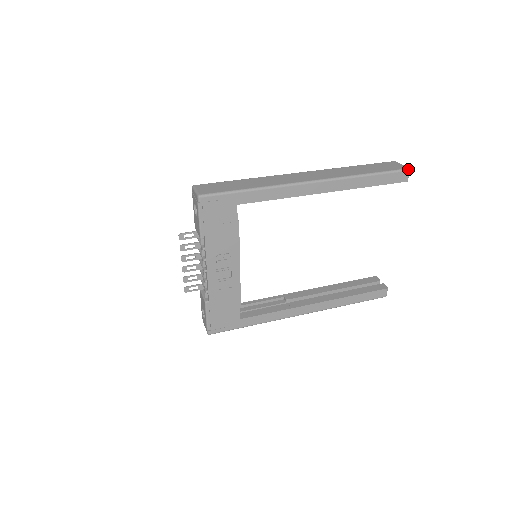
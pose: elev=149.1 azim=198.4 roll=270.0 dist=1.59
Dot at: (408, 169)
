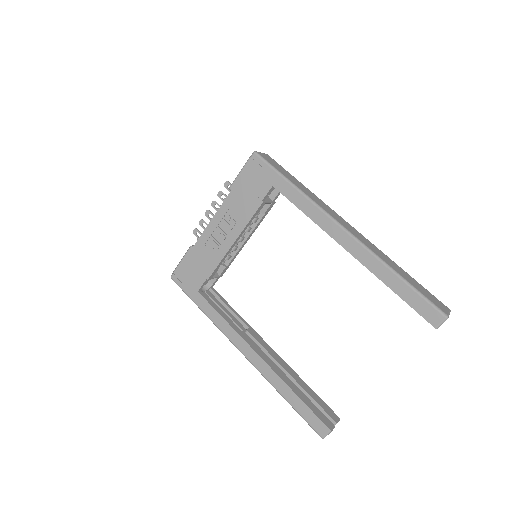
Dot at: (446, 315)
